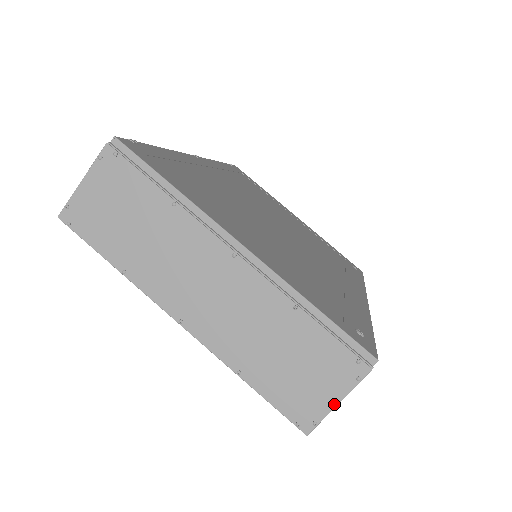
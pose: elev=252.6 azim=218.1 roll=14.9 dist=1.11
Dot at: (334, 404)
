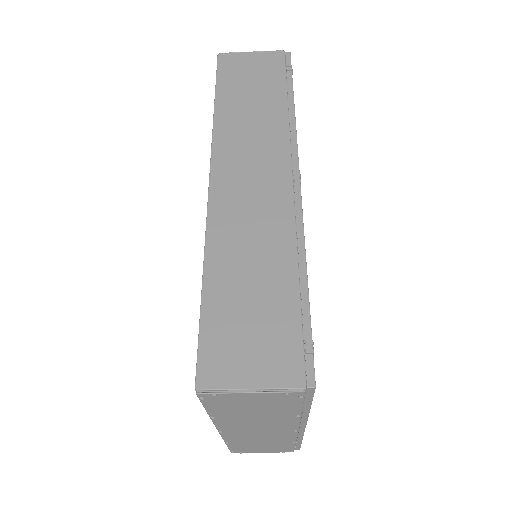
Dot at: (260, 452)
